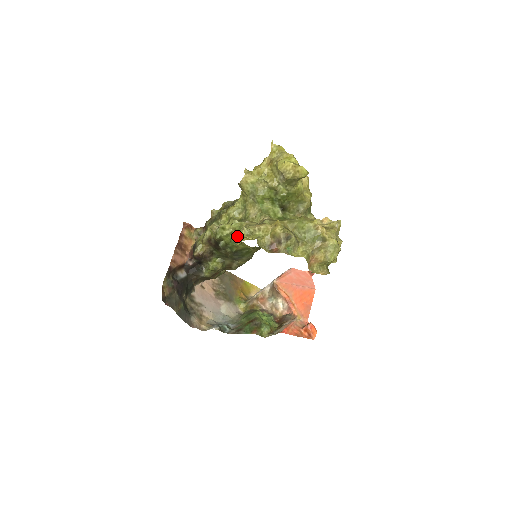
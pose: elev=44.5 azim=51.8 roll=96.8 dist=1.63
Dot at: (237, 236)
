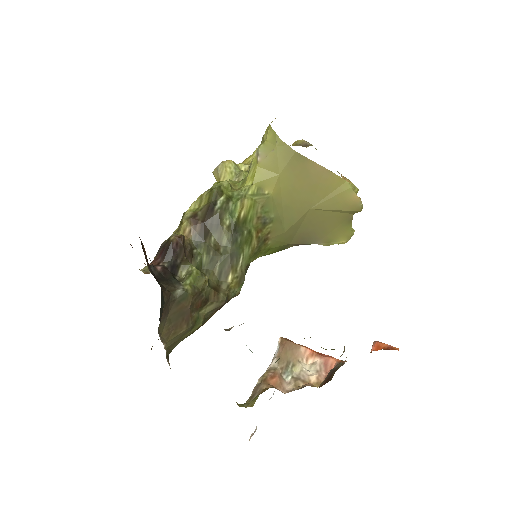
Dot at: (241, 187)
